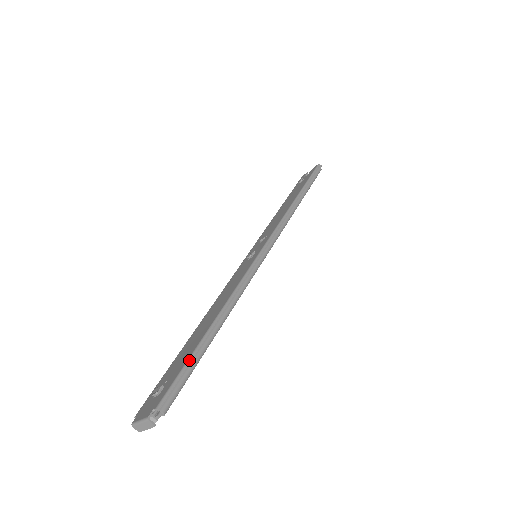
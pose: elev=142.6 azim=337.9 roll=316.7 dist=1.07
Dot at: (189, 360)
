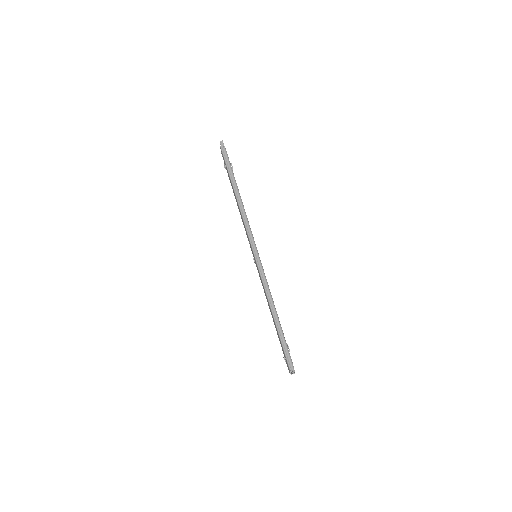
Dot at: (282, 344)
